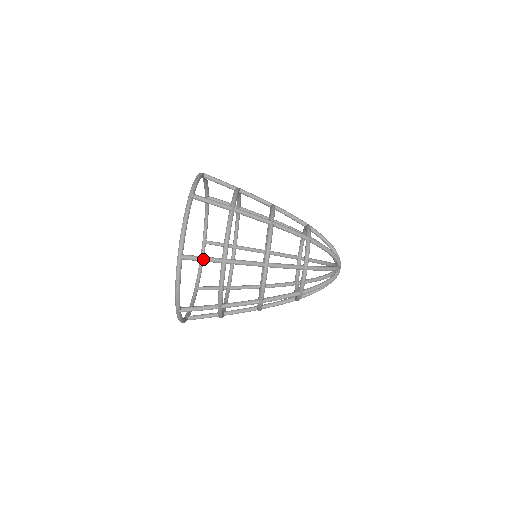
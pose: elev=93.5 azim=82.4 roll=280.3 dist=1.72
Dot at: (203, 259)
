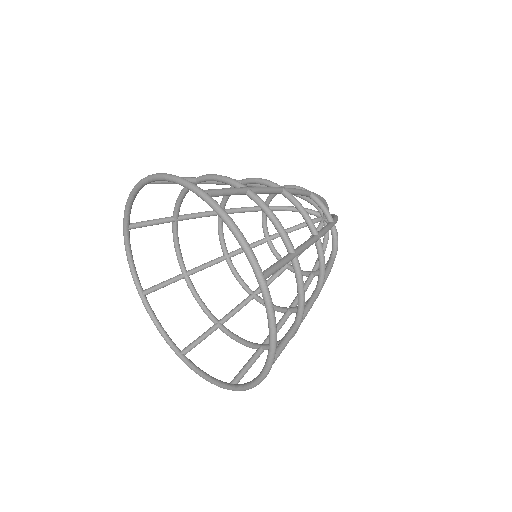
Dot at: (227, 189)
